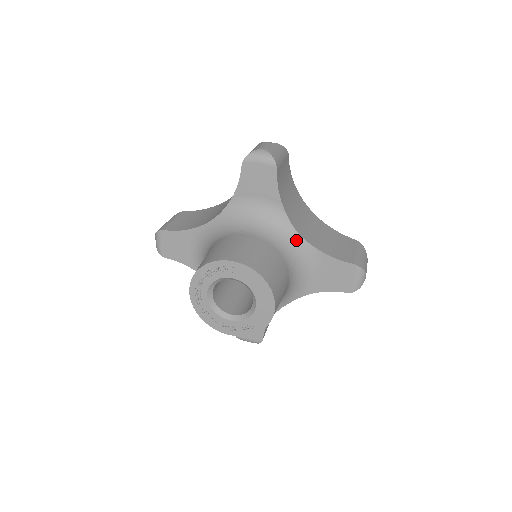
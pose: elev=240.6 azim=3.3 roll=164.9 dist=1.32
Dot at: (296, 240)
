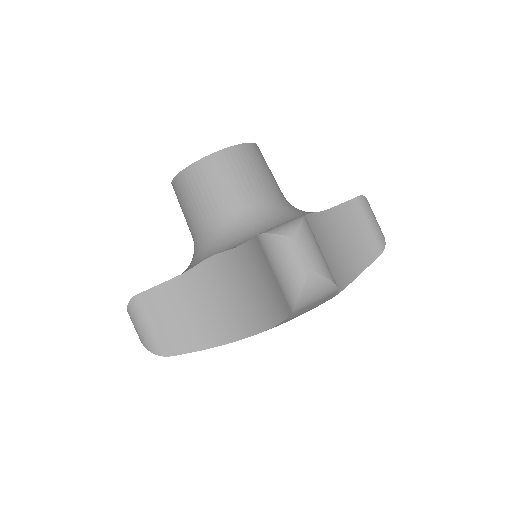
Dot at: (298, 214)
